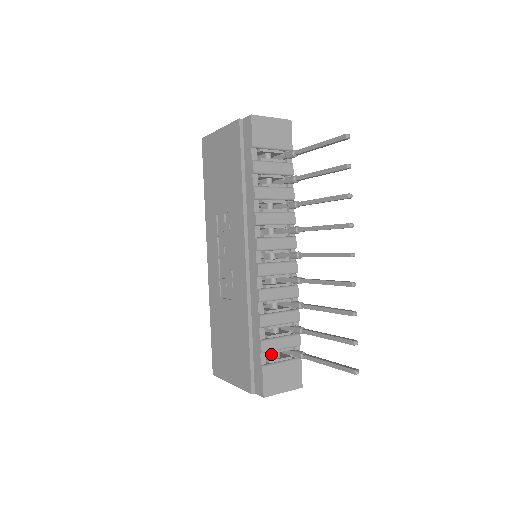
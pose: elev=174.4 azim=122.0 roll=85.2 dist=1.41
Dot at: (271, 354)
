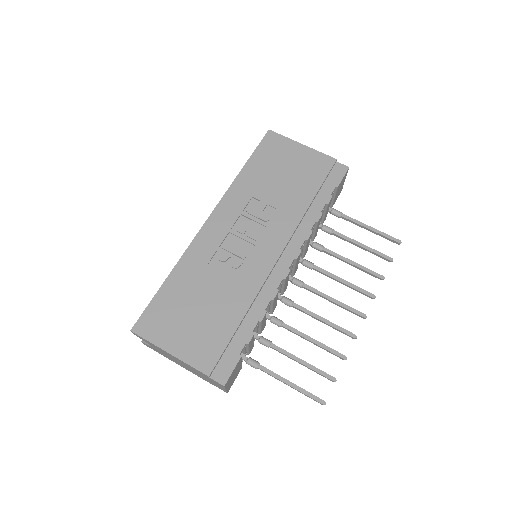
Dot at: occluded
